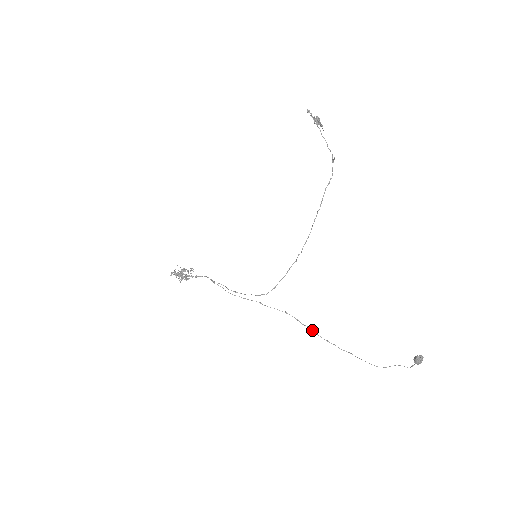
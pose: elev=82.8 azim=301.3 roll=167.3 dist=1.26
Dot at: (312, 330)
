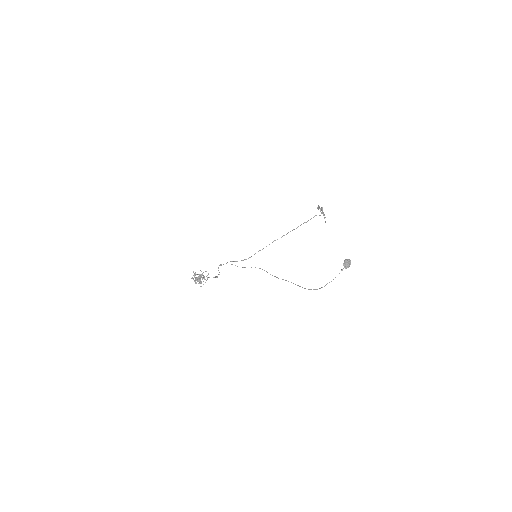
Dot at: occluded
